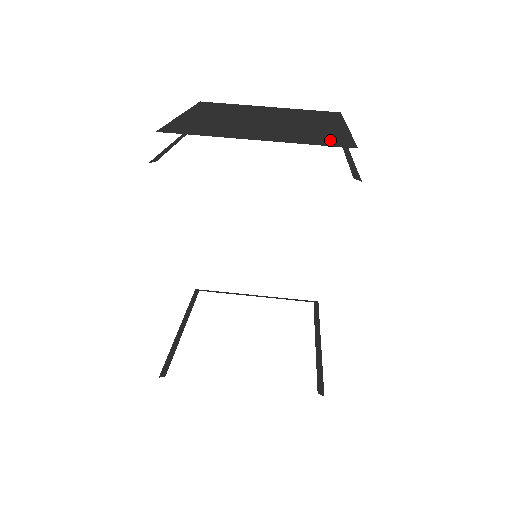
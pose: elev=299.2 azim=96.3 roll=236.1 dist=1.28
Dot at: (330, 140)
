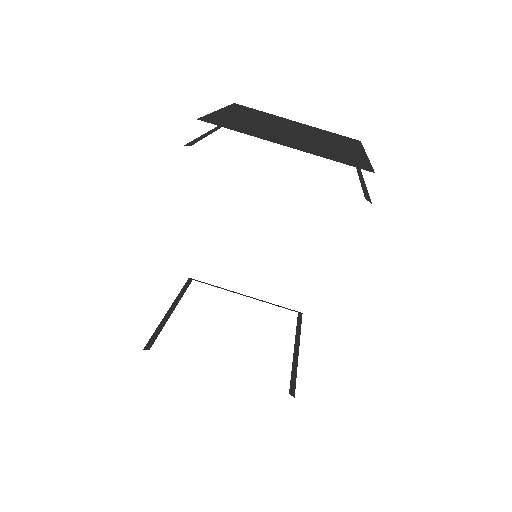
Dot at: (351, 161)
